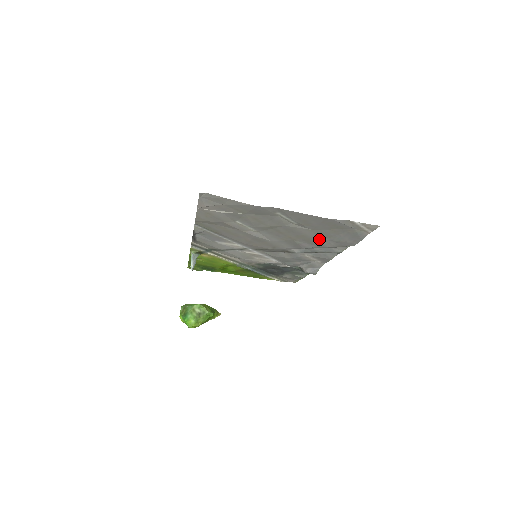
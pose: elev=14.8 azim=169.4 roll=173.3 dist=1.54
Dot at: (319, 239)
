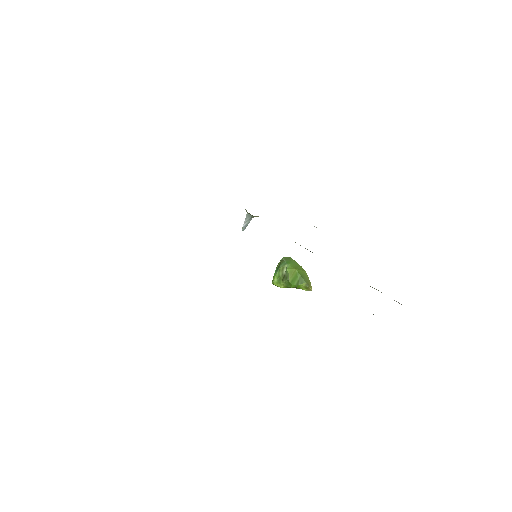
Dot at: occluded
